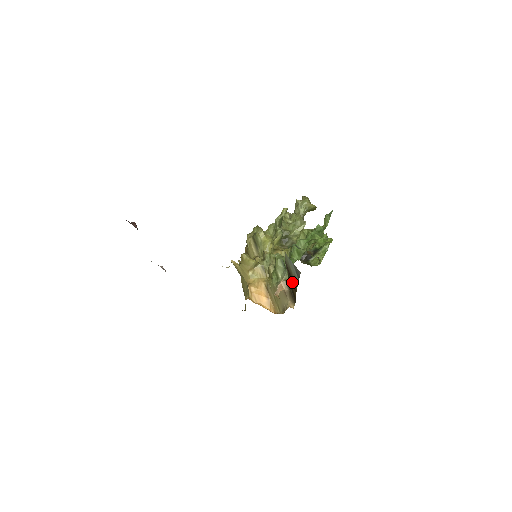
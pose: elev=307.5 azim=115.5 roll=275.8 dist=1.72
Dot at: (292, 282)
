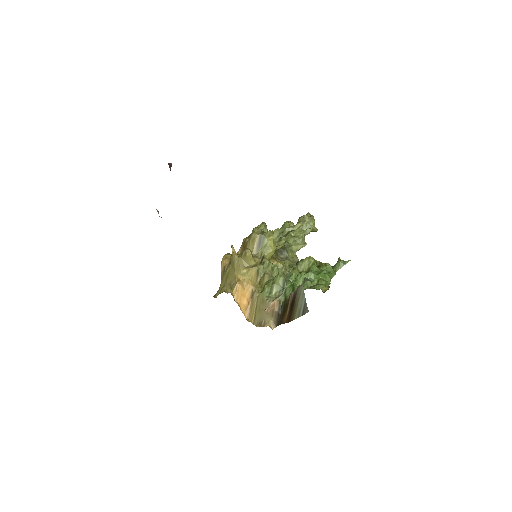
Dot at: (291, 311)
